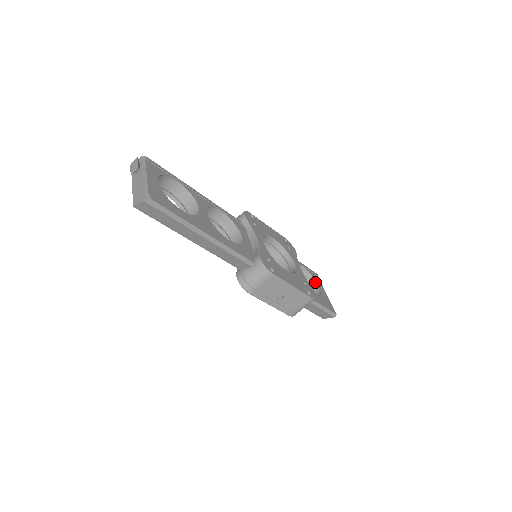
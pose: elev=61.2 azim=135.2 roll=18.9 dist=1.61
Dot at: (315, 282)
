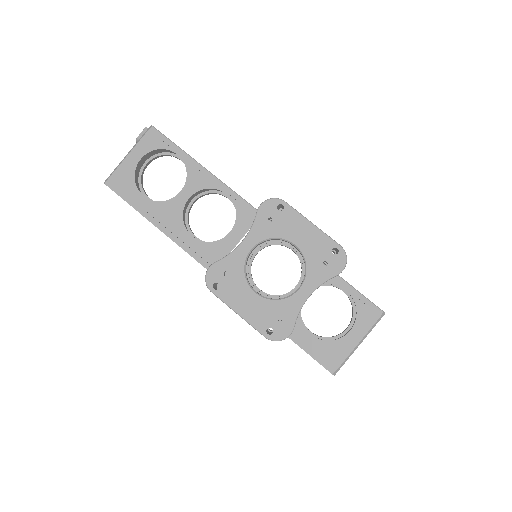
Dot at: (357, 320)
